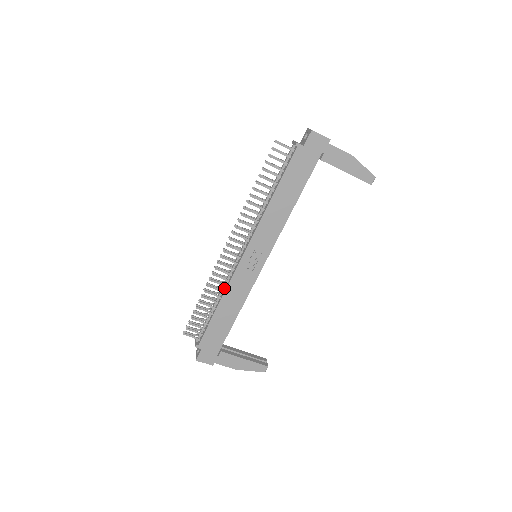
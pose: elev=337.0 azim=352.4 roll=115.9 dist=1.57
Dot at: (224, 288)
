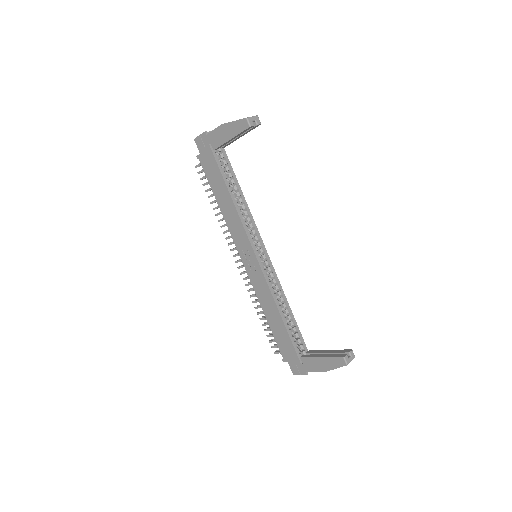
Dot at: occluded
